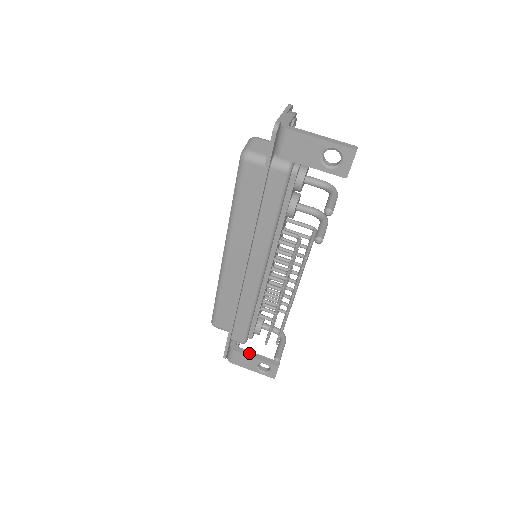
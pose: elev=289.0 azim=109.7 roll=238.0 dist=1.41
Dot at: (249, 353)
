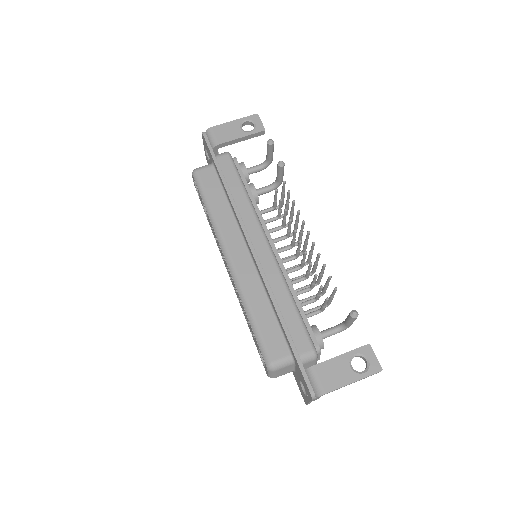
Dot at: (330, 359)
